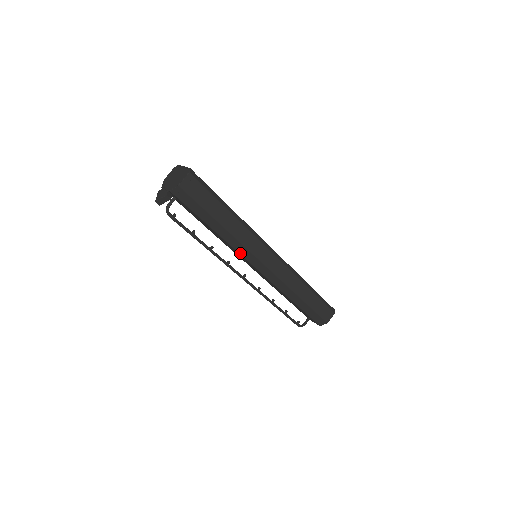
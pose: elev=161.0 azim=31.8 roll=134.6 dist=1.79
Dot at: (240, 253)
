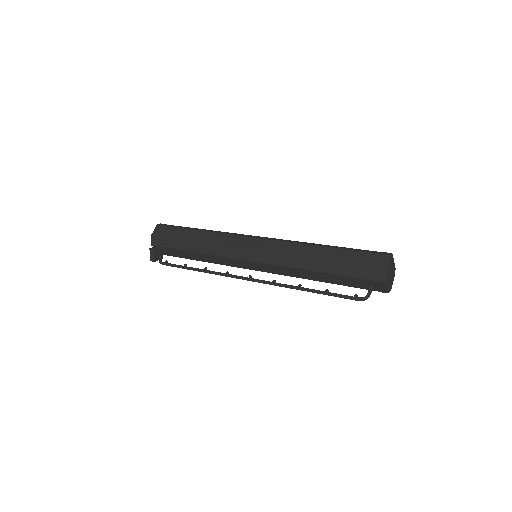
Dot at: (226, 256)
